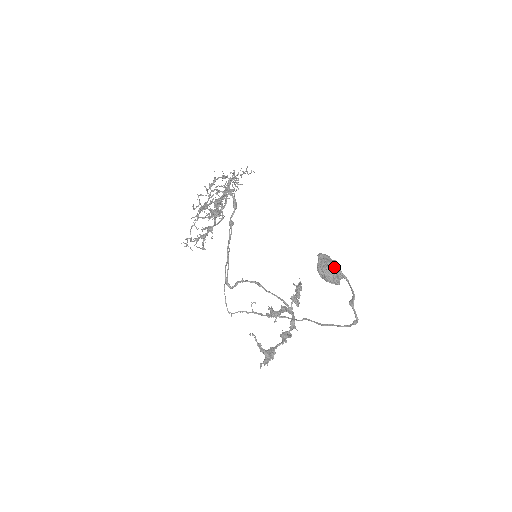
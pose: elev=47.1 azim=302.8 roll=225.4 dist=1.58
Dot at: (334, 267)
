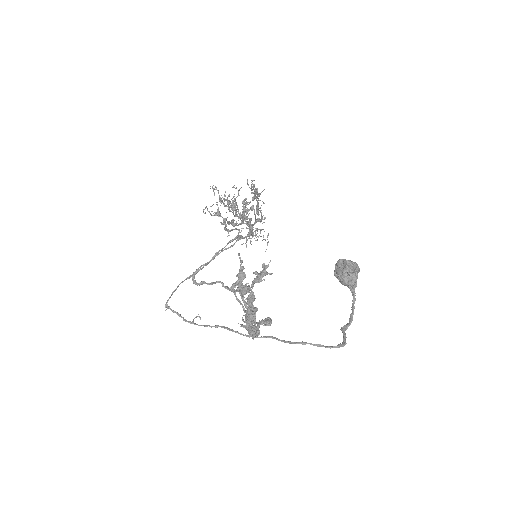
Dot at: occluded
